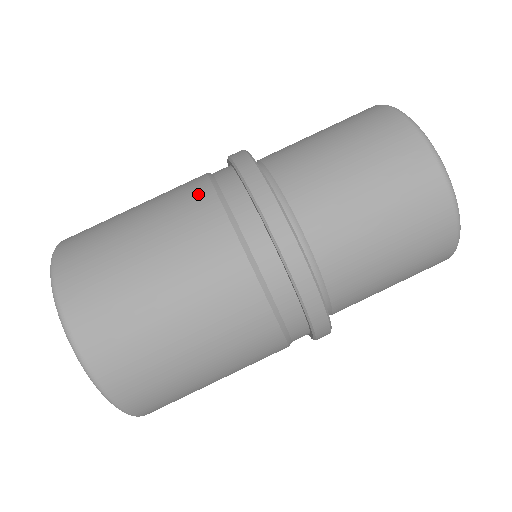
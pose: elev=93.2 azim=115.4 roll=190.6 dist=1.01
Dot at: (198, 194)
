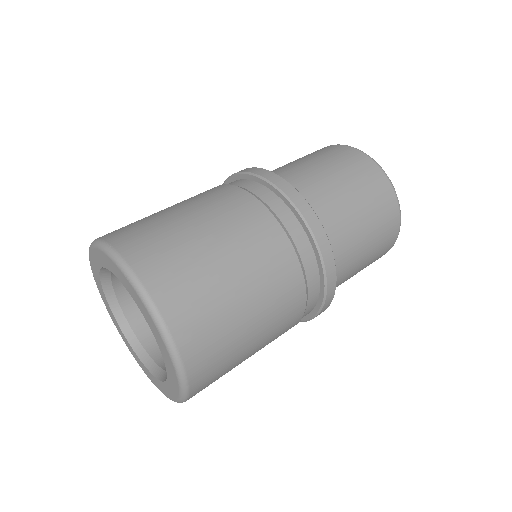
Dot at: occluded
